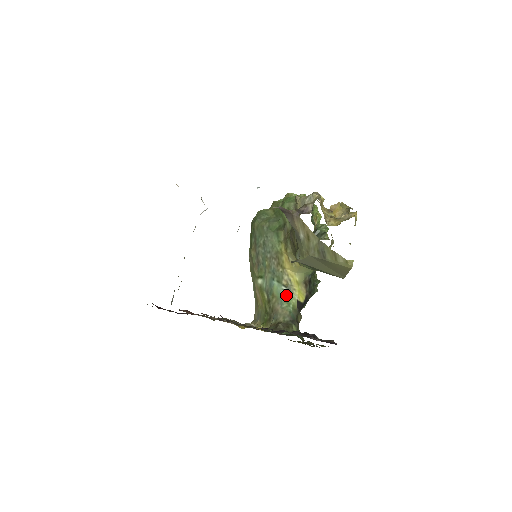
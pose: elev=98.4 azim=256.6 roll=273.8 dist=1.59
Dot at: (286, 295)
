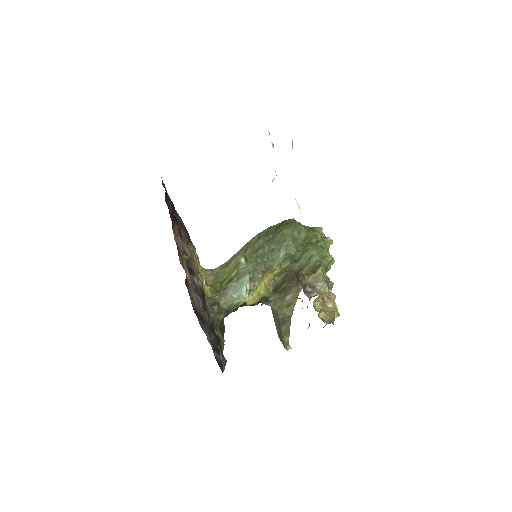
Dot at: (244, 291)
